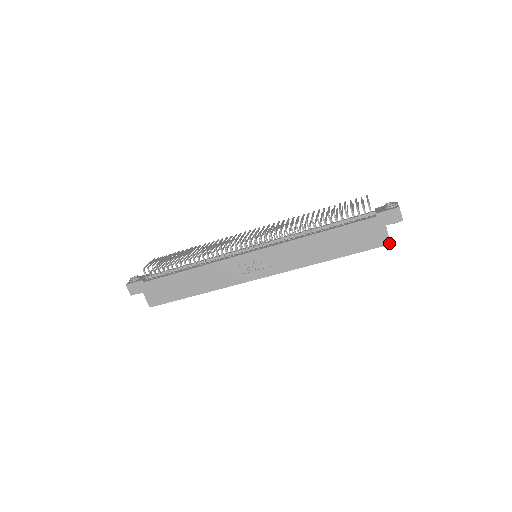
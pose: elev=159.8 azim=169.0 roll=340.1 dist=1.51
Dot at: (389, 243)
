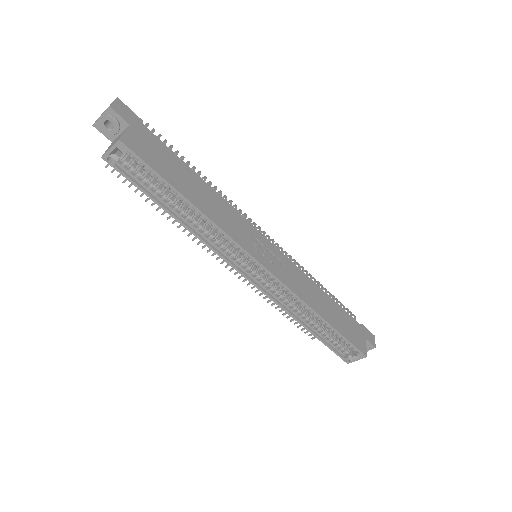
Dot at: (366, 354)
